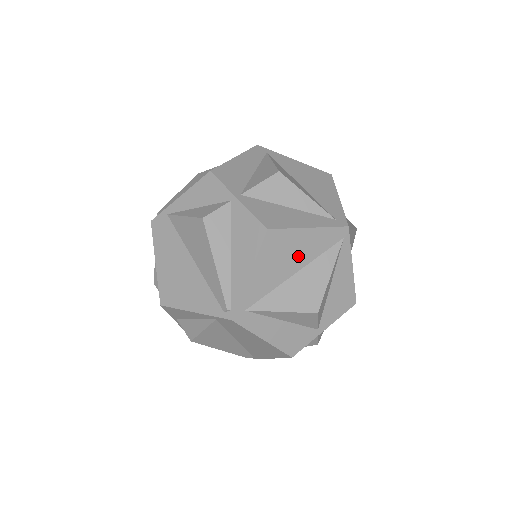
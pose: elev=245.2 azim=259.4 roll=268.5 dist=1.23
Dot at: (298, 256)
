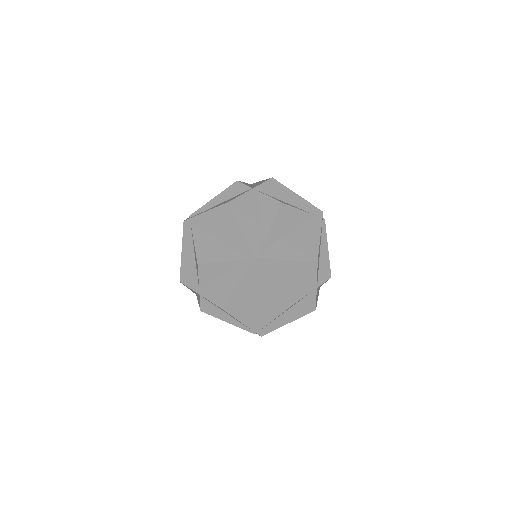
Dot at: (251, 295)
